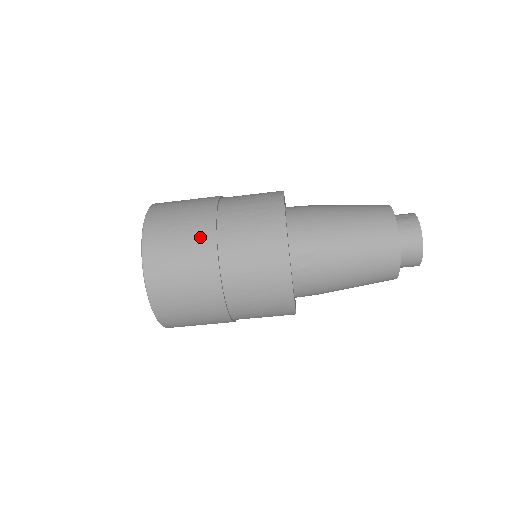
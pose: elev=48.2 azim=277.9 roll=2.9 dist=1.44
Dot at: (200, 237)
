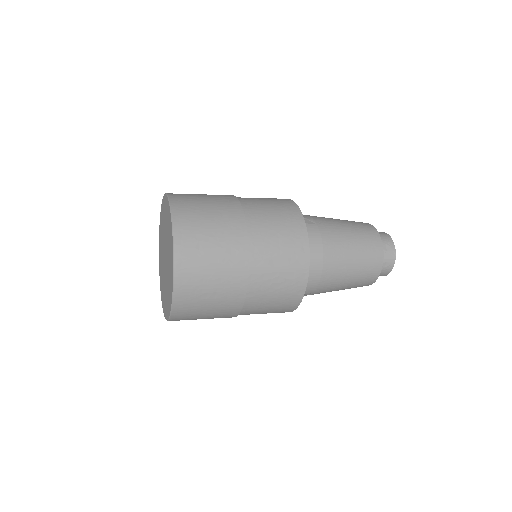
Dot at: (229, 303)
